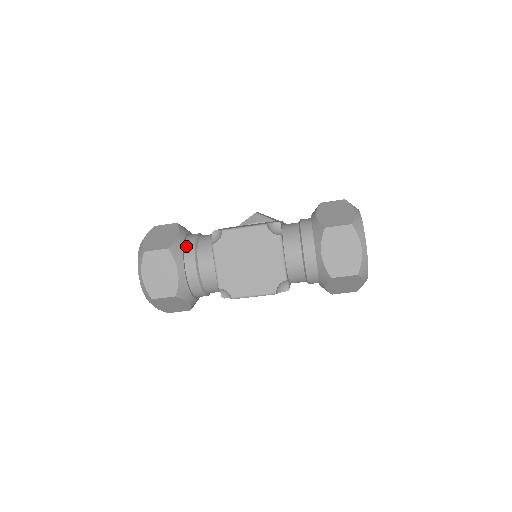
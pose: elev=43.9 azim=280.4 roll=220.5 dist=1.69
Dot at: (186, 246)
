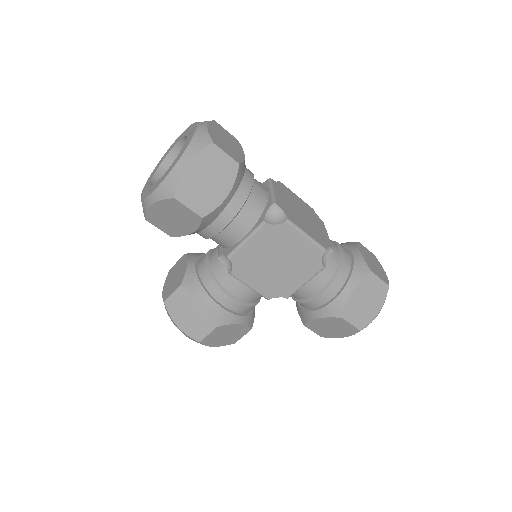
Dot at: occluded
